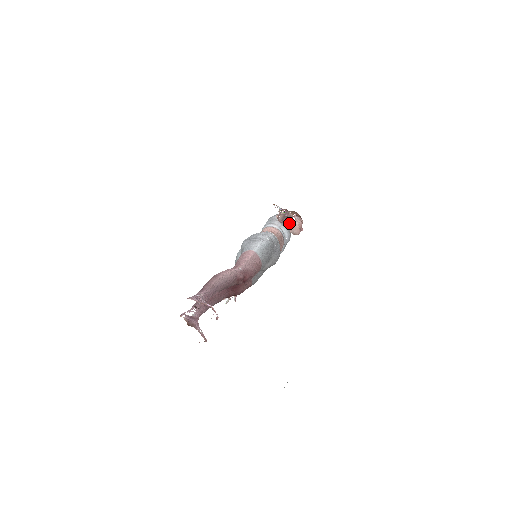
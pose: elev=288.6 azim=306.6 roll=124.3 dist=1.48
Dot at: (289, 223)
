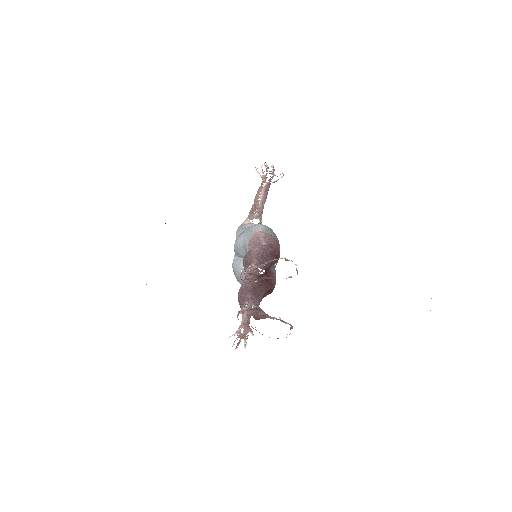
Dot at: (261, 222)
